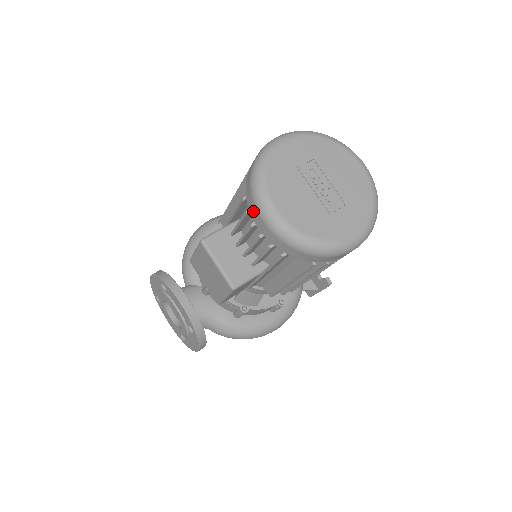
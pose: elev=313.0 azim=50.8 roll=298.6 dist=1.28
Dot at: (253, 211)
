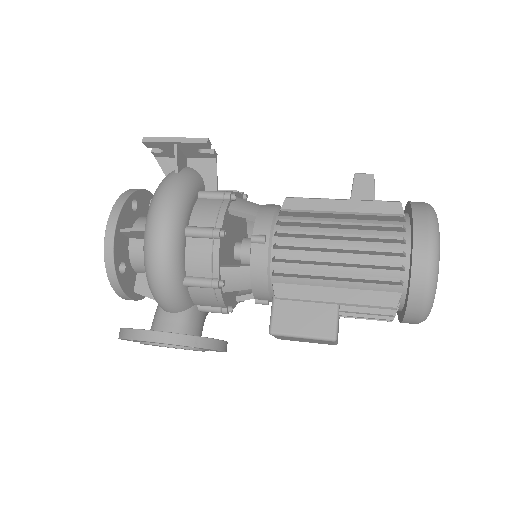
Dot at: (411, 320)
